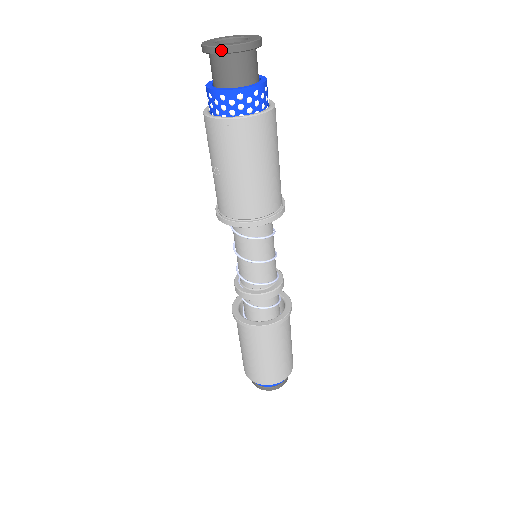
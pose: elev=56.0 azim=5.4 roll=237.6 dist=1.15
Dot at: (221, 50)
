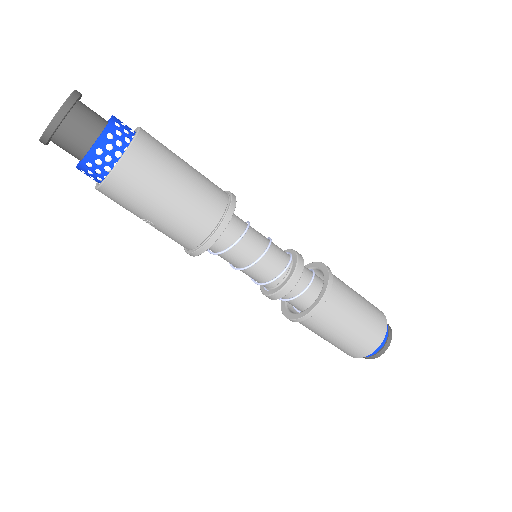
Dot at: (49, 132)
